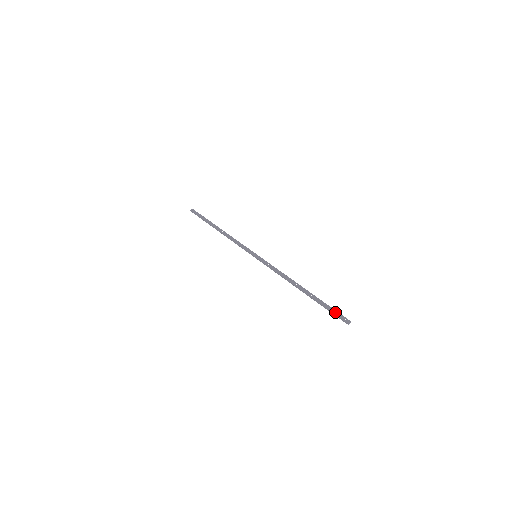
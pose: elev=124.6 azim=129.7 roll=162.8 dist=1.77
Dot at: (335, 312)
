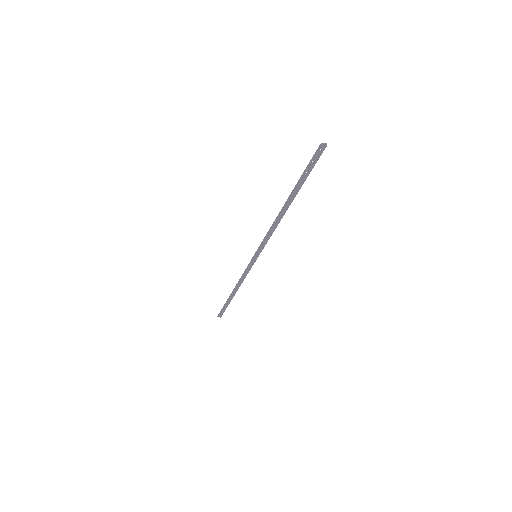
Dot at: (311, 163)
